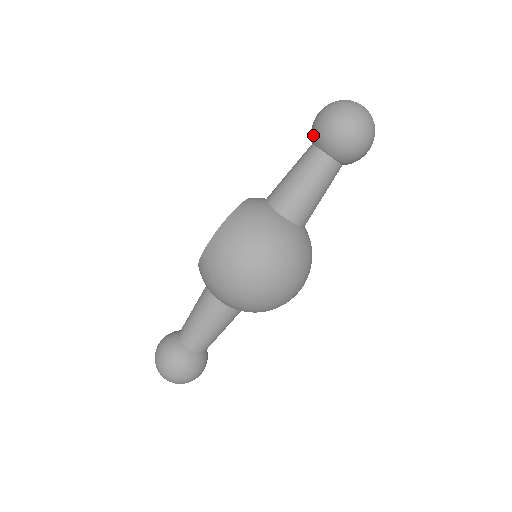
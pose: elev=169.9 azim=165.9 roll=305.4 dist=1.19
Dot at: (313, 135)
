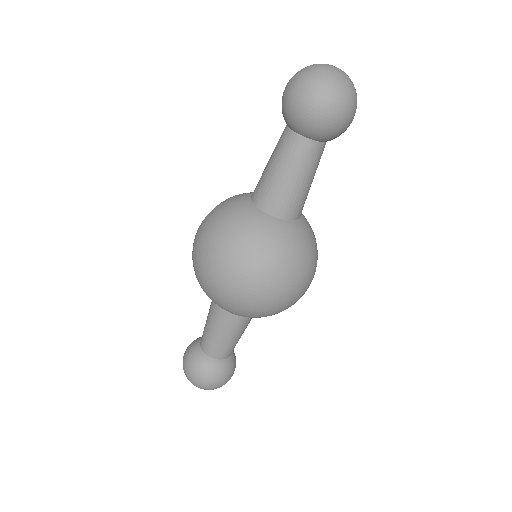
Dot at: occluded
